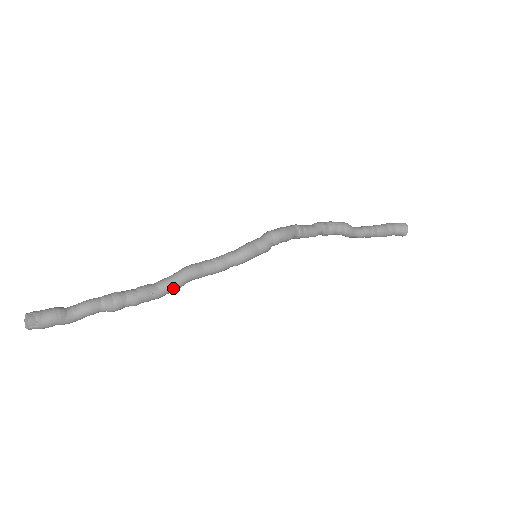
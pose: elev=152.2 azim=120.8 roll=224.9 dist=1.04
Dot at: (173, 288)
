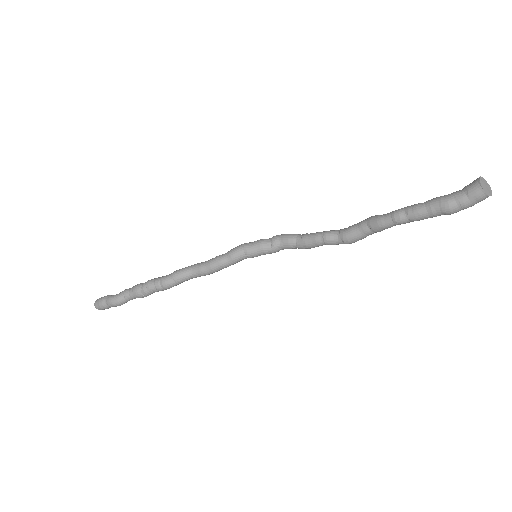
Dot at: (176, 271)
